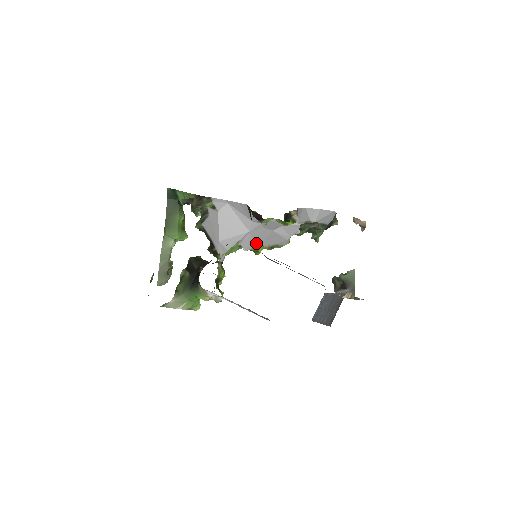
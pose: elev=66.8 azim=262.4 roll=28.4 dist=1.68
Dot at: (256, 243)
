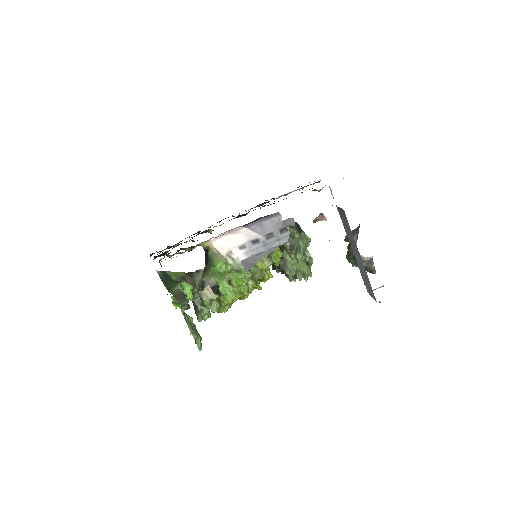
Dot at: (254, 263)
